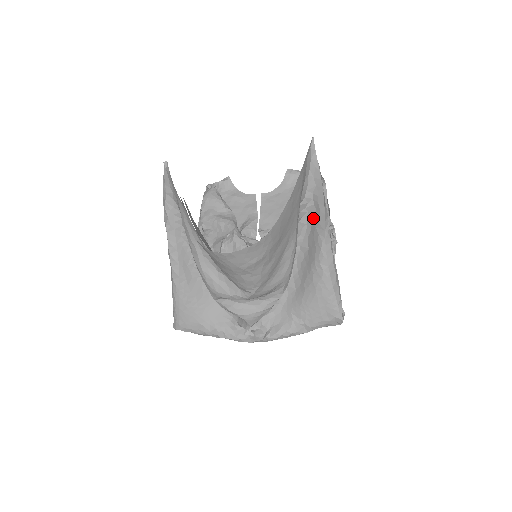
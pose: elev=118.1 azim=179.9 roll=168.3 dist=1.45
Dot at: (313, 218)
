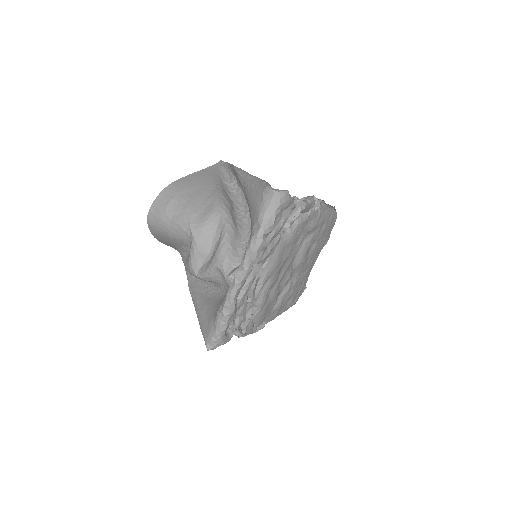
Dot at: (238, 181)
